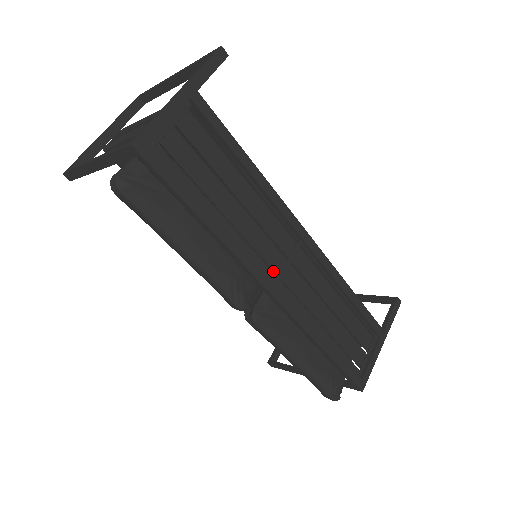
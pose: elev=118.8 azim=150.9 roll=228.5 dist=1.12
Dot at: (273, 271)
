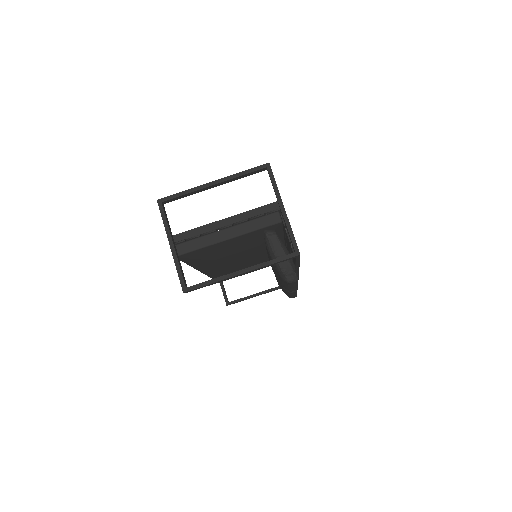
Dot at: occluded
